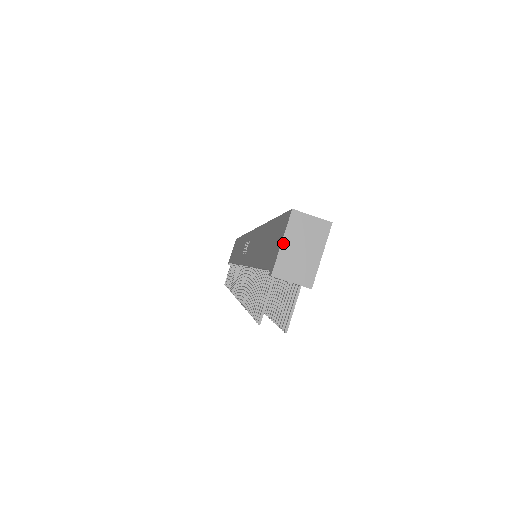
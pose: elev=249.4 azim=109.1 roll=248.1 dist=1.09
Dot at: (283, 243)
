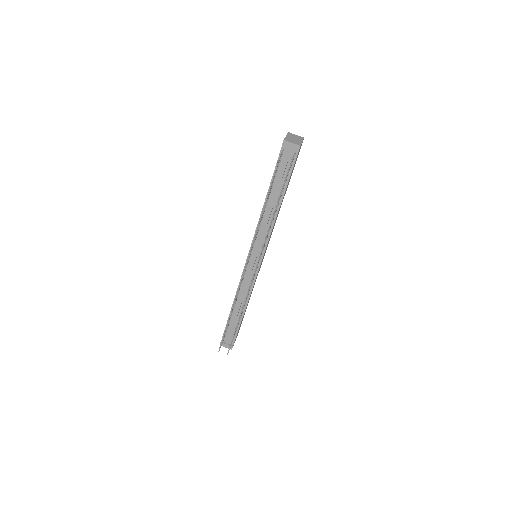
Dot at: (287, 136)
